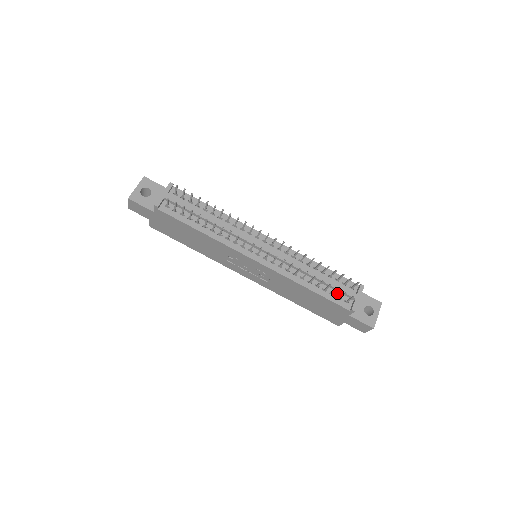
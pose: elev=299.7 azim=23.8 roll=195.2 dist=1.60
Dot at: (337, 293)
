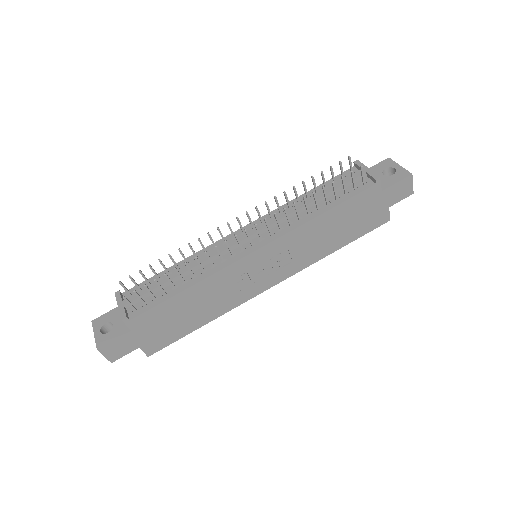
Dot at: (348, 188)
